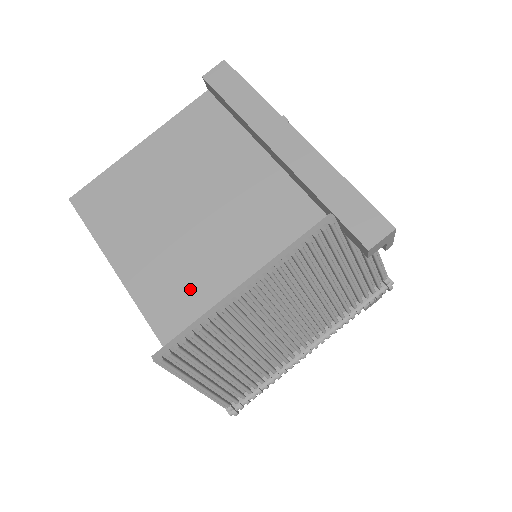
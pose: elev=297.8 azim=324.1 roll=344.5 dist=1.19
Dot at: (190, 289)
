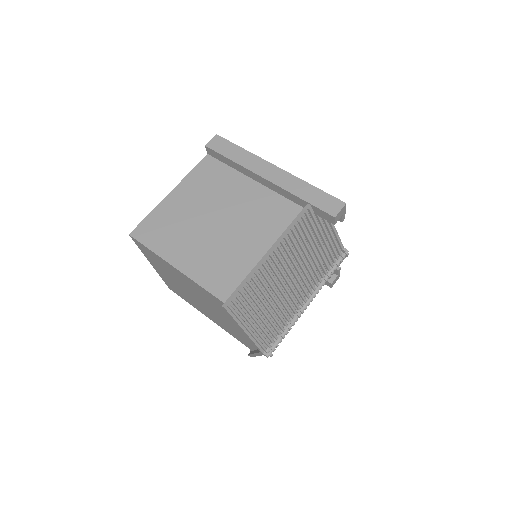
Dot at: (232, 267)
